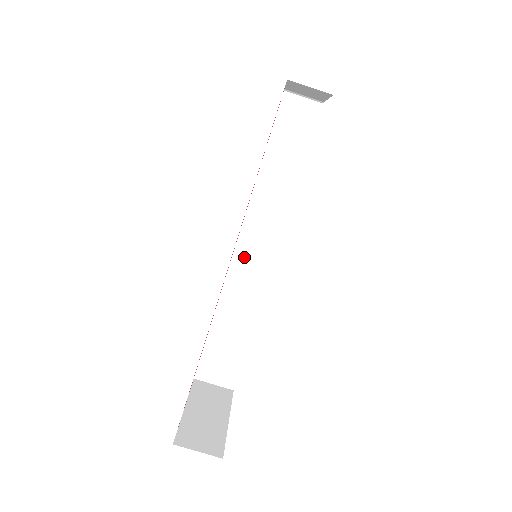
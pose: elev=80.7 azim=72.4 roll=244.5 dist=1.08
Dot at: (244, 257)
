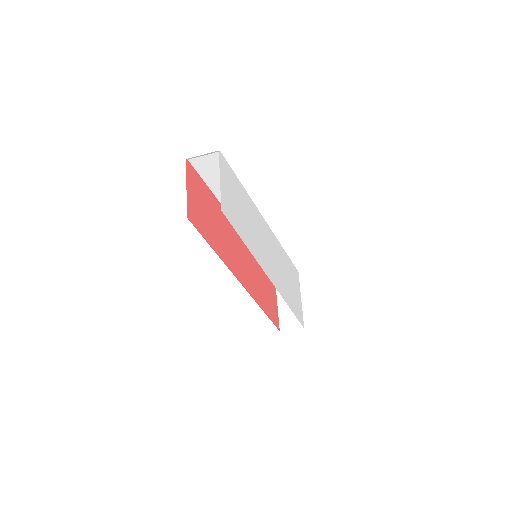
Dot at: occluded
